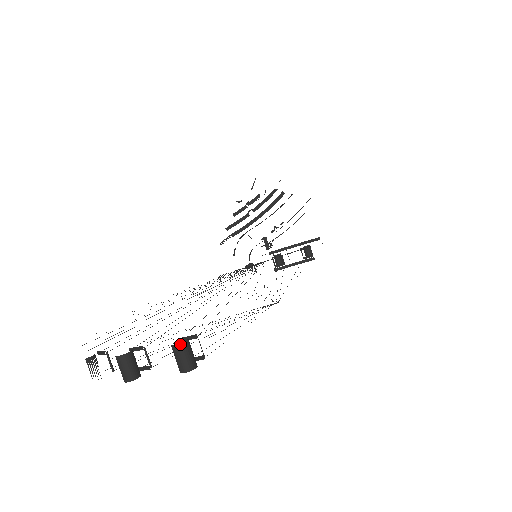
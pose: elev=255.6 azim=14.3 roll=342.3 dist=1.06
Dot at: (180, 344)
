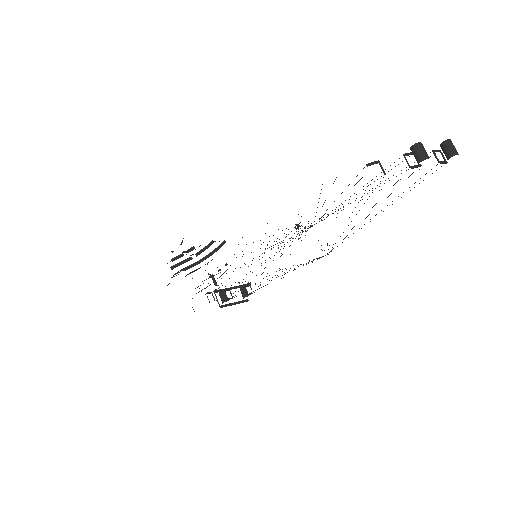
Dot at: occluded
